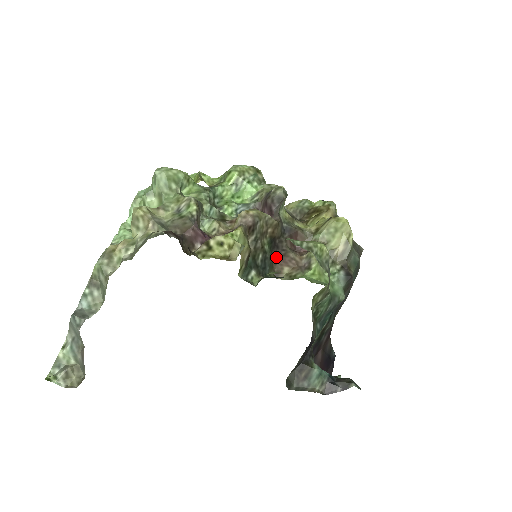
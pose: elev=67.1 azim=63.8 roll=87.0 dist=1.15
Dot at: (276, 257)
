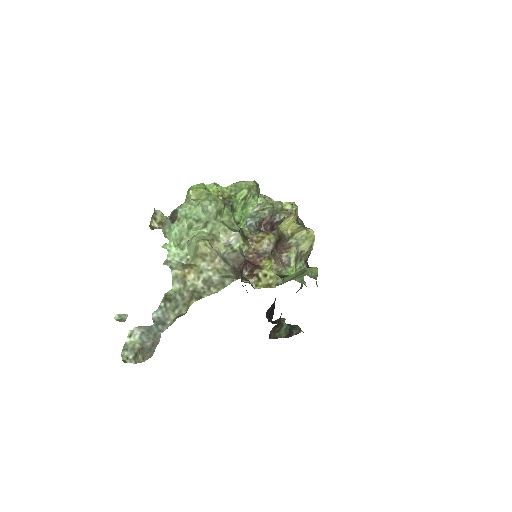
Dot at: occluded
